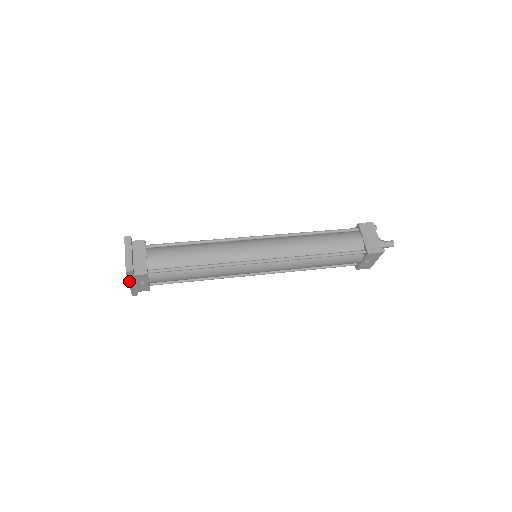
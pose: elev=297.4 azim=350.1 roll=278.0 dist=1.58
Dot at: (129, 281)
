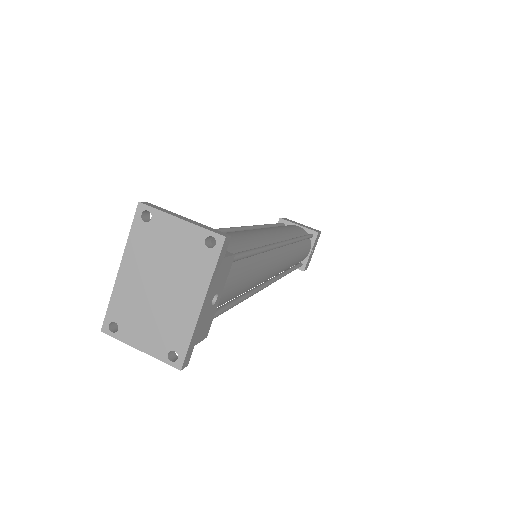
Dot at: (208, 288)
